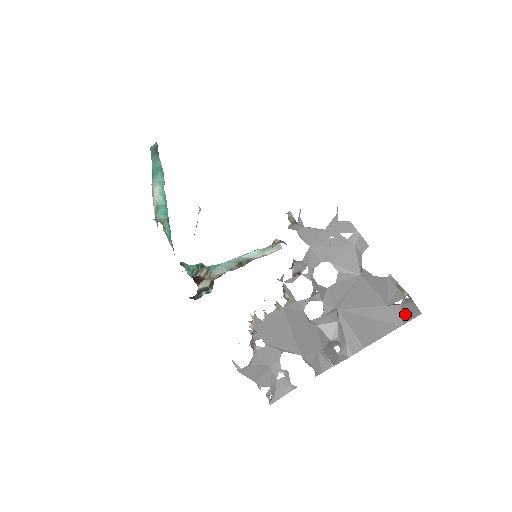
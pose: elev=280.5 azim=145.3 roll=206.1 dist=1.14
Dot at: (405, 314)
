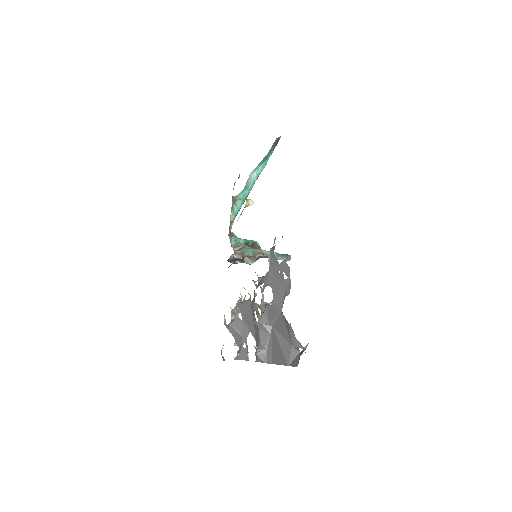
Dot at: (295, 360)
